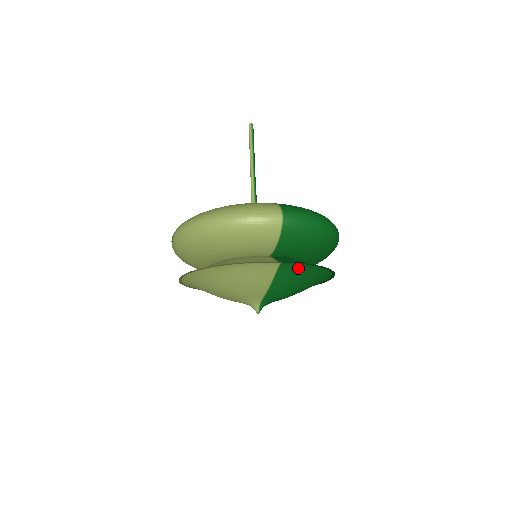
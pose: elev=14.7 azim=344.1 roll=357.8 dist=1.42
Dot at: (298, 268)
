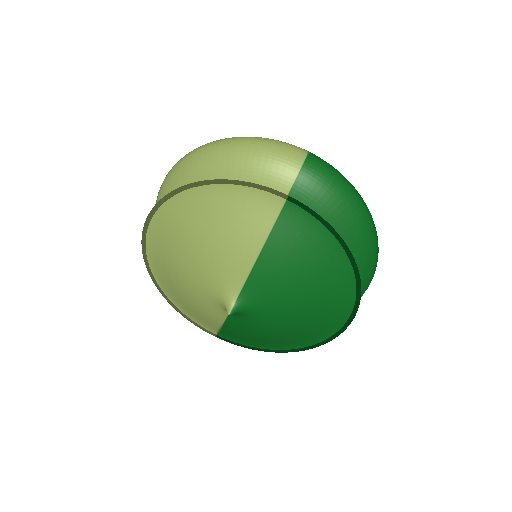
Dot at: (309, 228)
